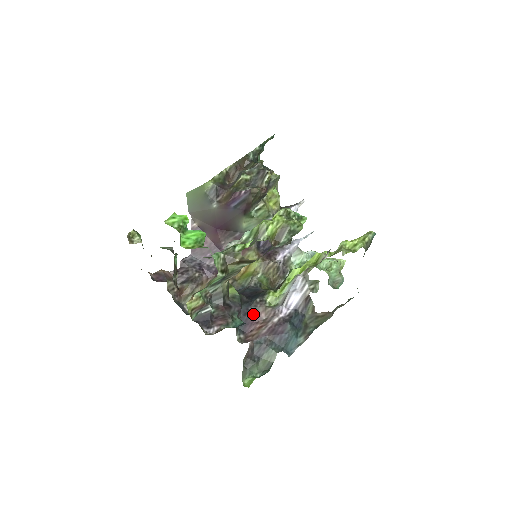
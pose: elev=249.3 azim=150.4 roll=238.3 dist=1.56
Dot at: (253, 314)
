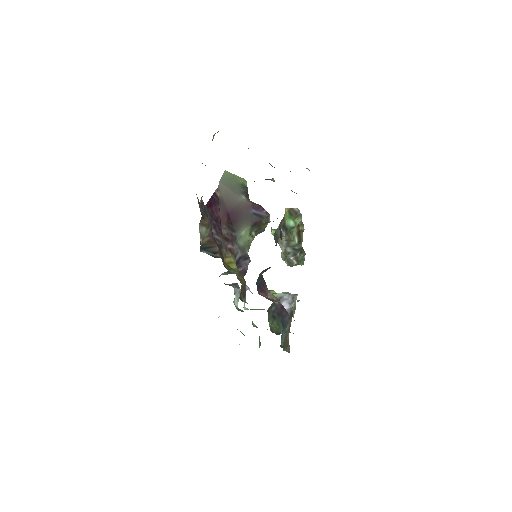
Dot at: (264, 285)
